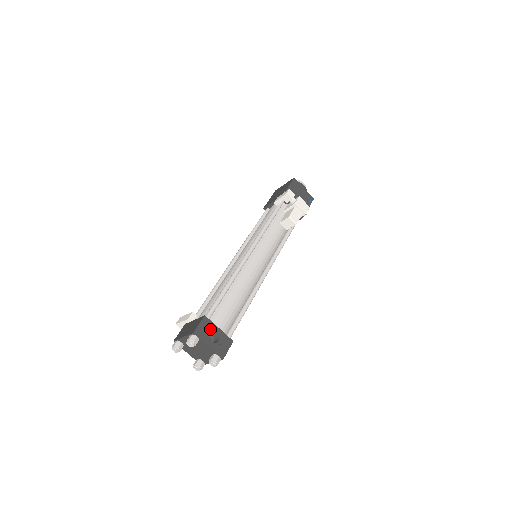
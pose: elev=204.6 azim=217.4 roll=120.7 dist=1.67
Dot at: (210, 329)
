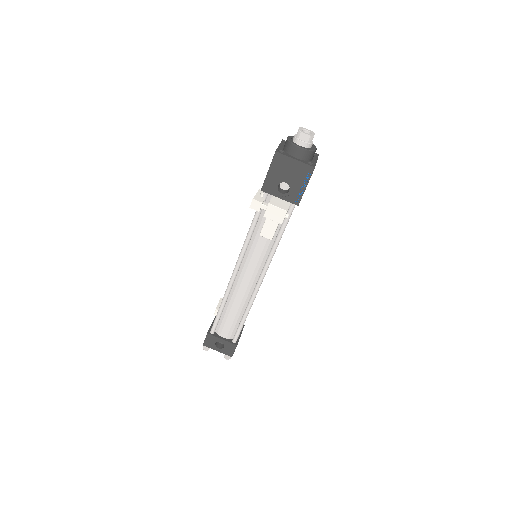
Dot at: (215, 341)
